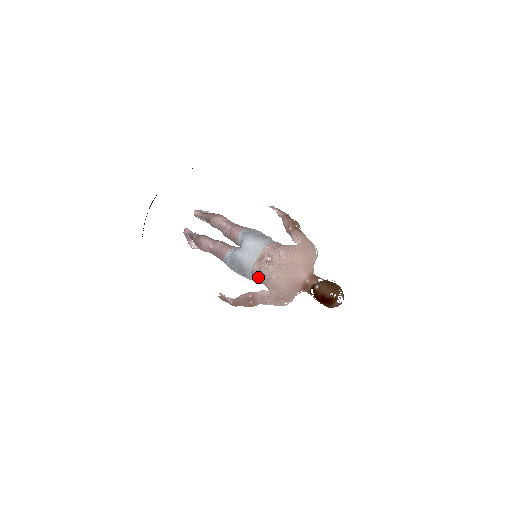
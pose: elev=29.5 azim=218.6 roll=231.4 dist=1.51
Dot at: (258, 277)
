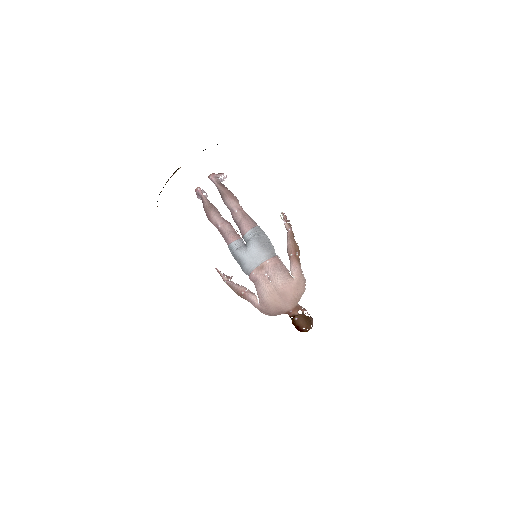
Dot at: (253, 281)
